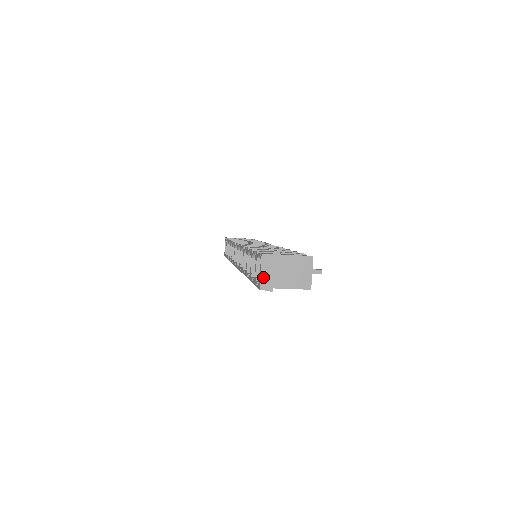
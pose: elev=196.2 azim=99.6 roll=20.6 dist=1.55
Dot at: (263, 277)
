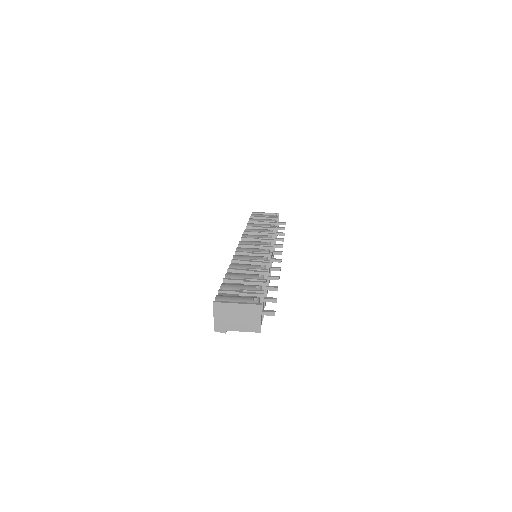
Dot at: (216, 321)
